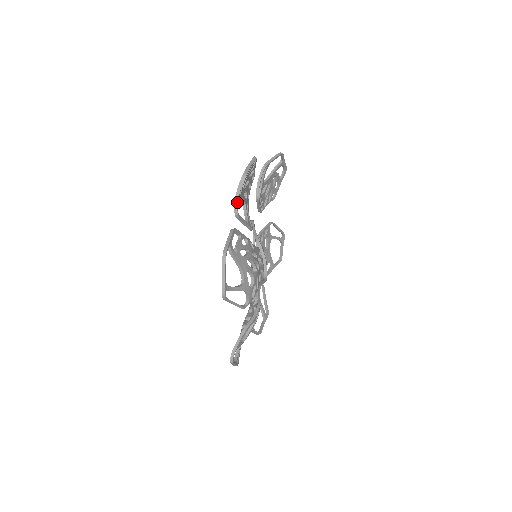
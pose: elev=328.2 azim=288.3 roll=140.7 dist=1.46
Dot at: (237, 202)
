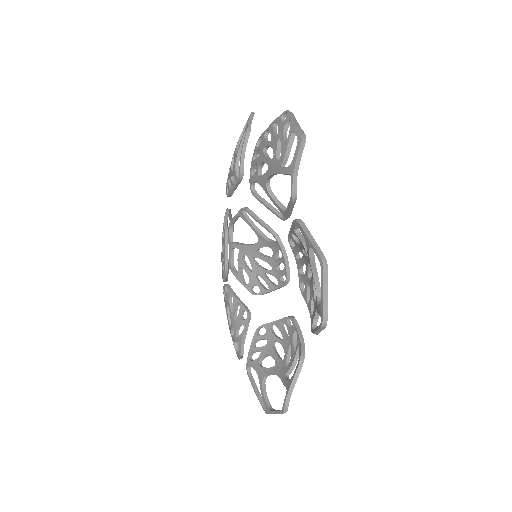
Dot at: (296, 178)
